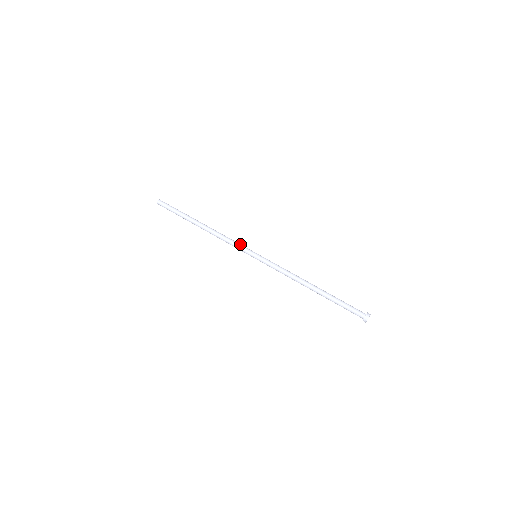
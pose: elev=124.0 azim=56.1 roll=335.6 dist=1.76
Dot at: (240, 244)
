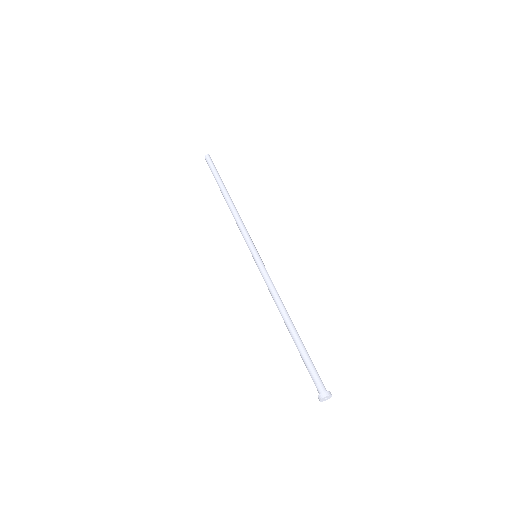
Dot at: occluded
